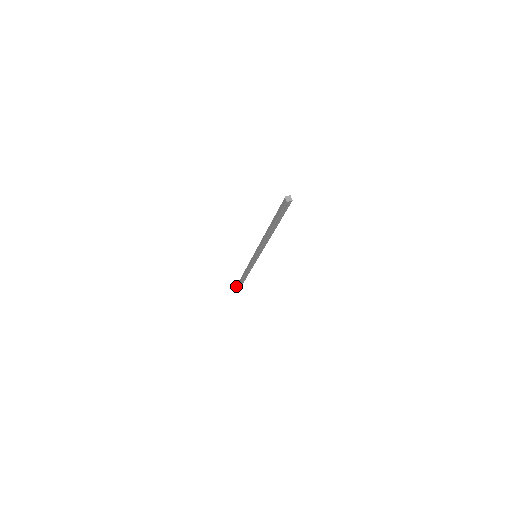
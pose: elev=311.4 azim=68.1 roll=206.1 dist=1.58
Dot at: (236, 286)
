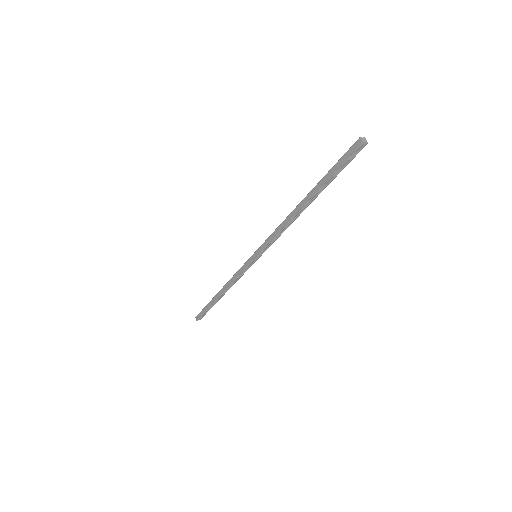
Dot at: (196, 317)
